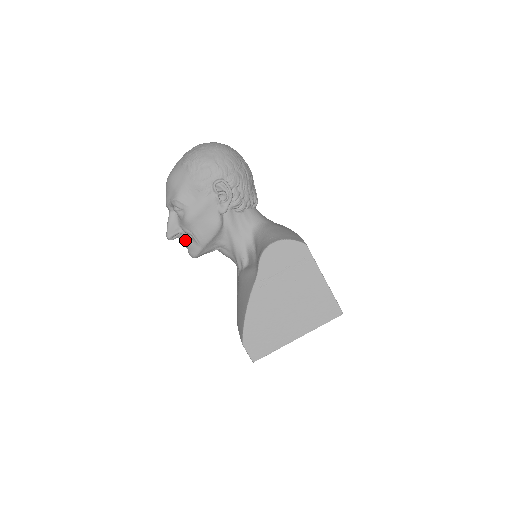
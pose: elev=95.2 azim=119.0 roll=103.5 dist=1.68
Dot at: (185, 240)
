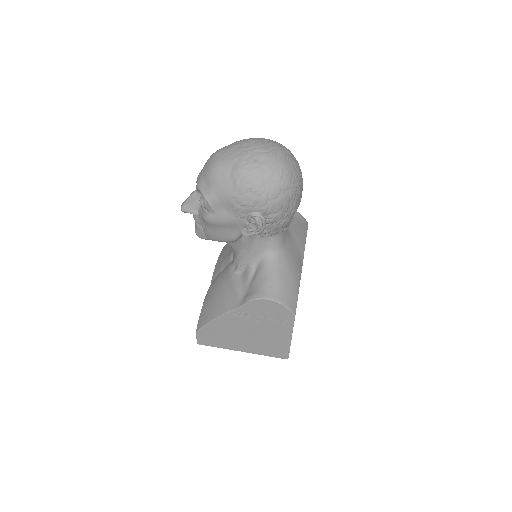
Dot at: (197, 222)
